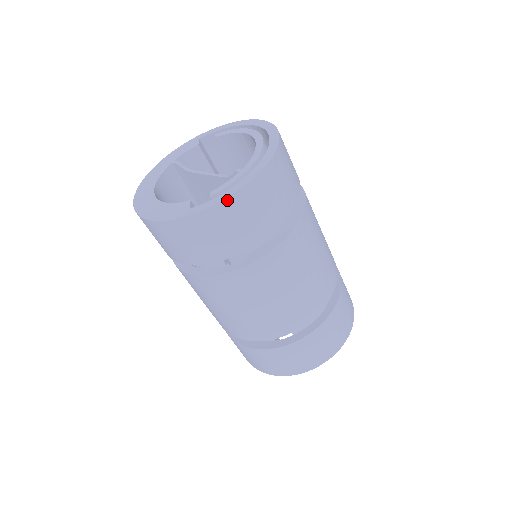
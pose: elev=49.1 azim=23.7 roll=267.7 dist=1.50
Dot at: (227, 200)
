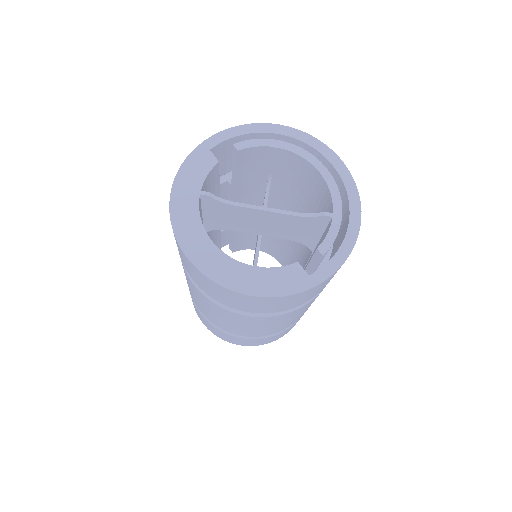
Dot at: occluded
